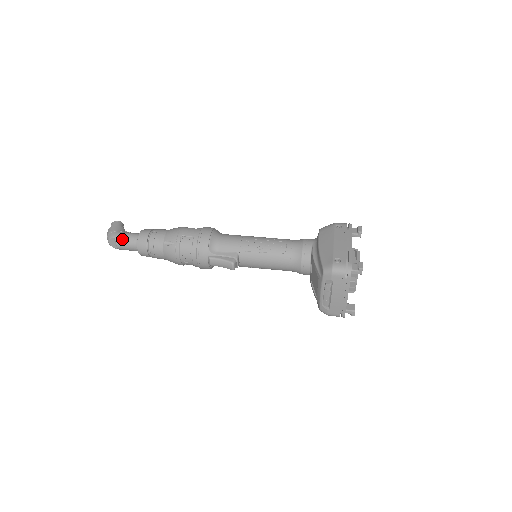
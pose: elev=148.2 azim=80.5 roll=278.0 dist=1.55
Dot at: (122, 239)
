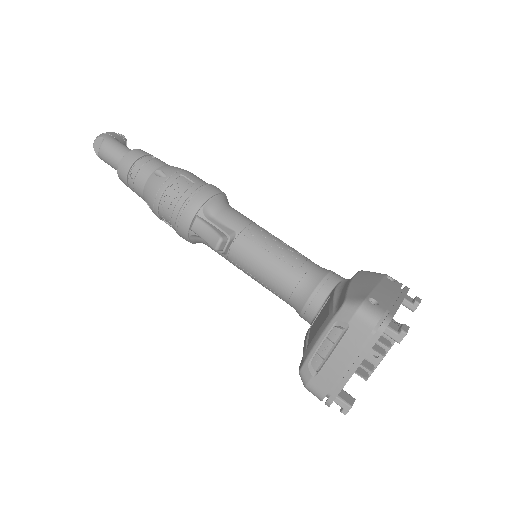
Dot at: (111, 144)
